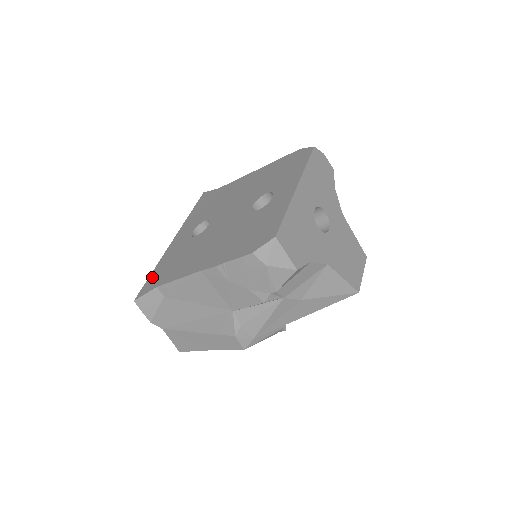
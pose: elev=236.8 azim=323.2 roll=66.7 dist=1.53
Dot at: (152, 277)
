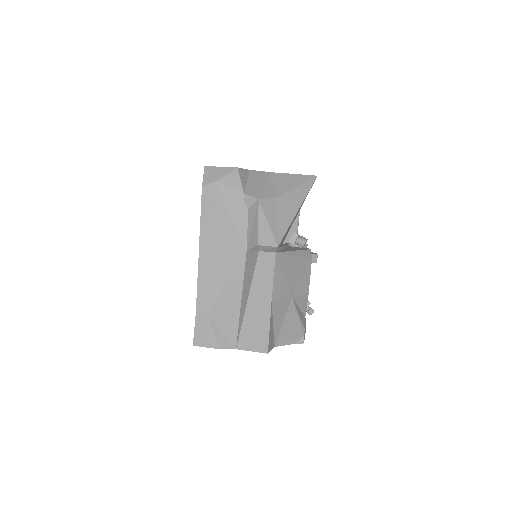
Dot at: occluded
